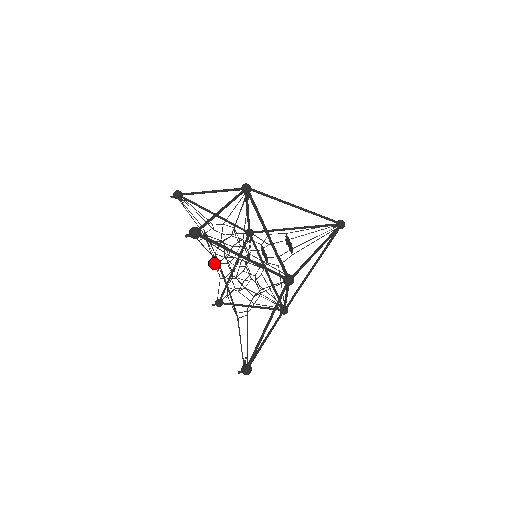
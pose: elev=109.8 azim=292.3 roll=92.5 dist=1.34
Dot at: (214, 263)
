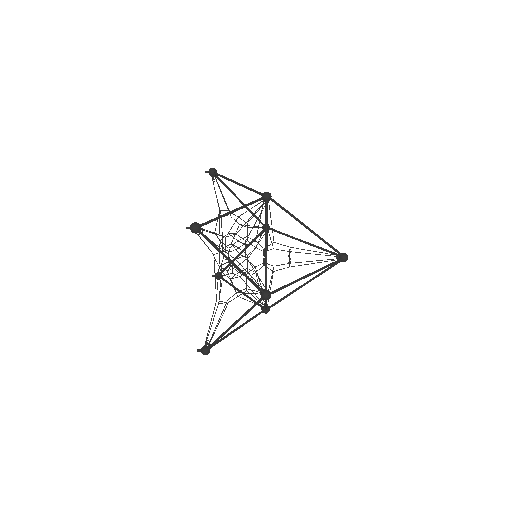
Dot at: occluded
